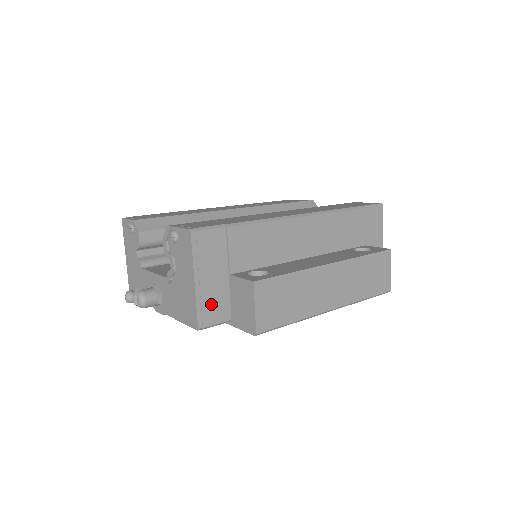
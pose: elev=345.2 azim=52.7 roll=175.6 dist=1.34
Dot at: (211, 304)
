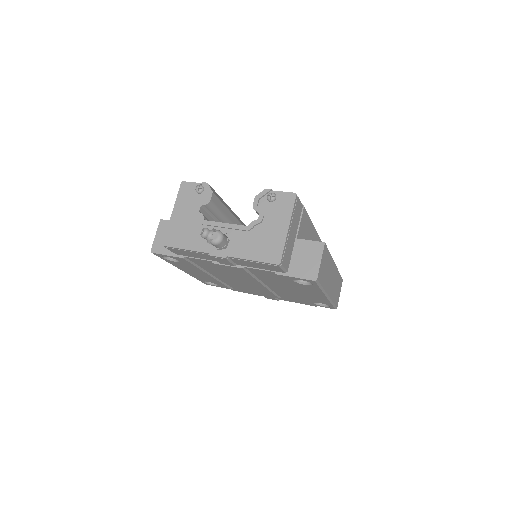
Dot at: (287, 251)
